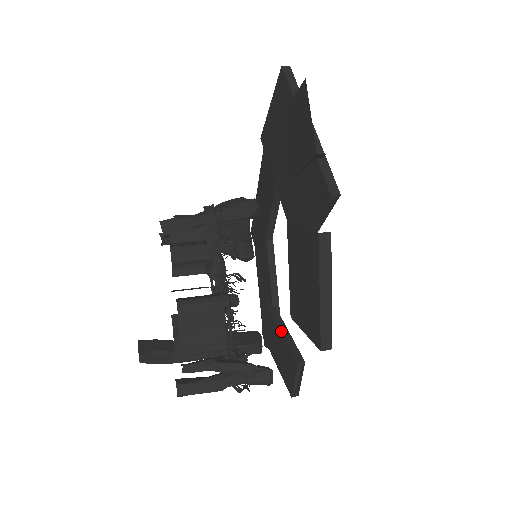
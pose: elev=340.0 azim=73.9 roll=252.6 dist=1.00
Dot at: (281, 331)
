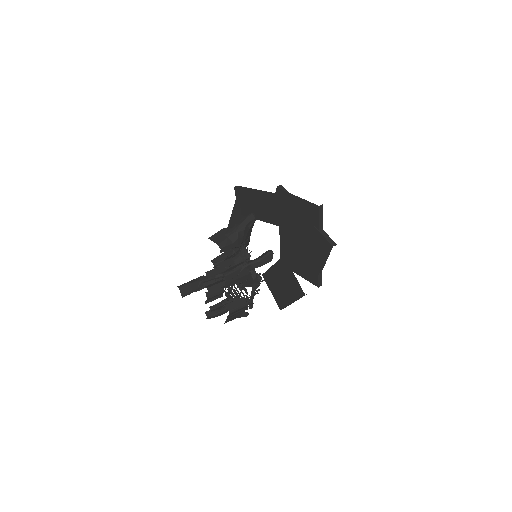
Dot at: occluded
